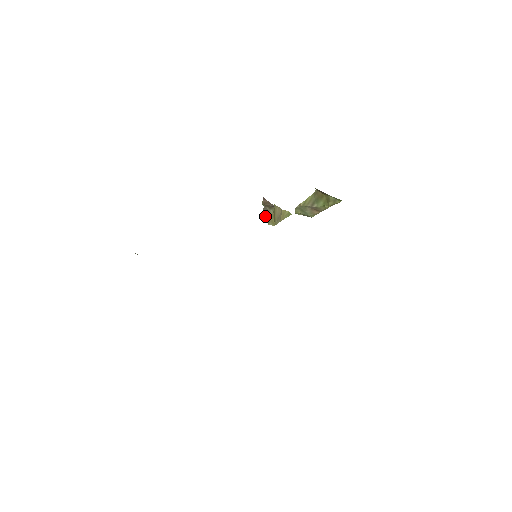
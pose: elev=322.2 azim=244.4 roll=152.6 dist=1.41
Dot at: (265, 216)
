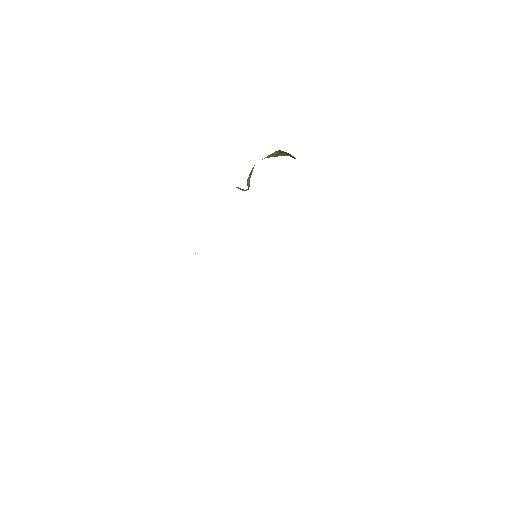
Dot at: (239, 188)
